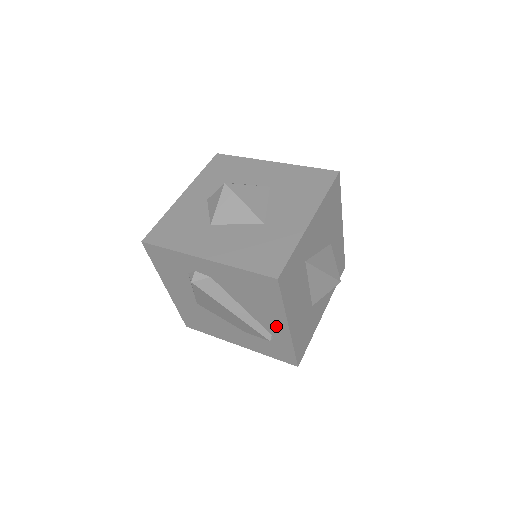
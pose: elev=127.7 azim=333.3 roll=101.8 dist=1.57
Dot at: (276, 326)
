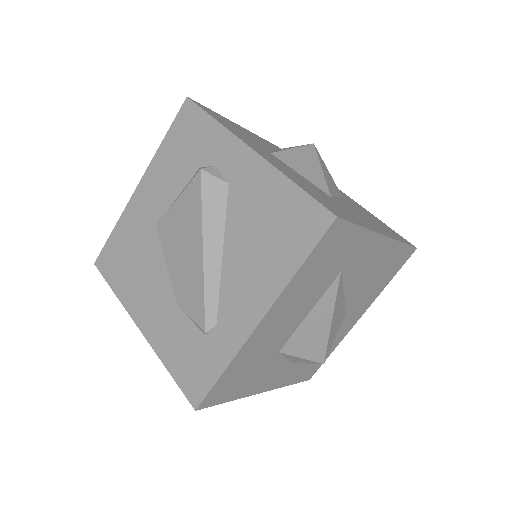
Dot at: (242, 309)
